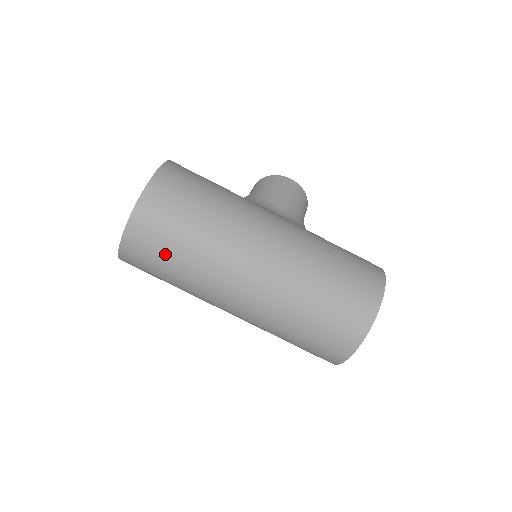
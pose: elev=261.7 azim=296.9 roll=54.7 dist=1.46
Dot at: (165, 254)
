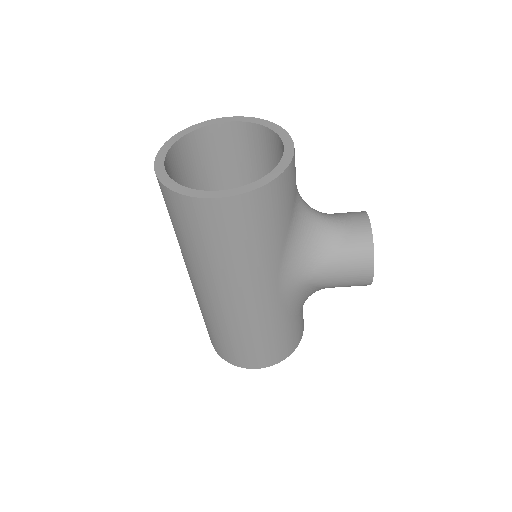
Dot at: occluded
